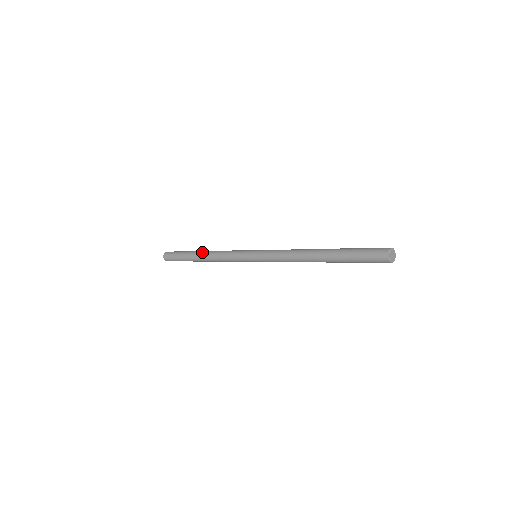
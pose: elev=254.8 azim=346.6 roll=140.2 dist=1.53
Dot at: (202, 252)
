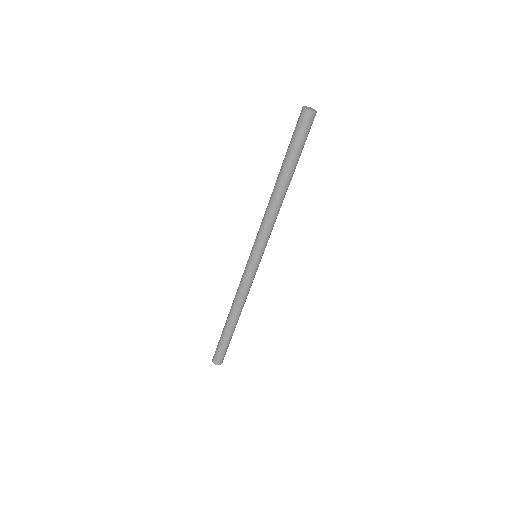
Dot at: occluded
